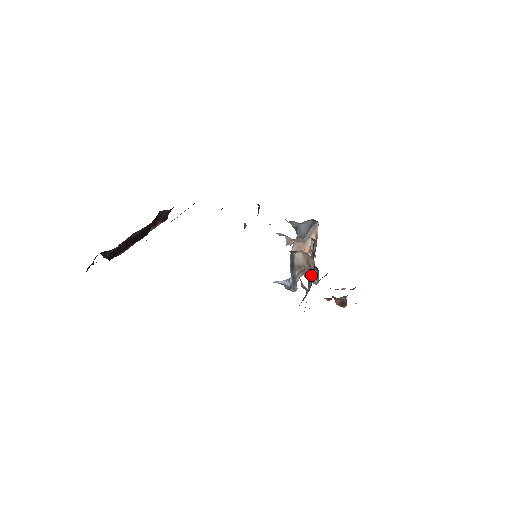
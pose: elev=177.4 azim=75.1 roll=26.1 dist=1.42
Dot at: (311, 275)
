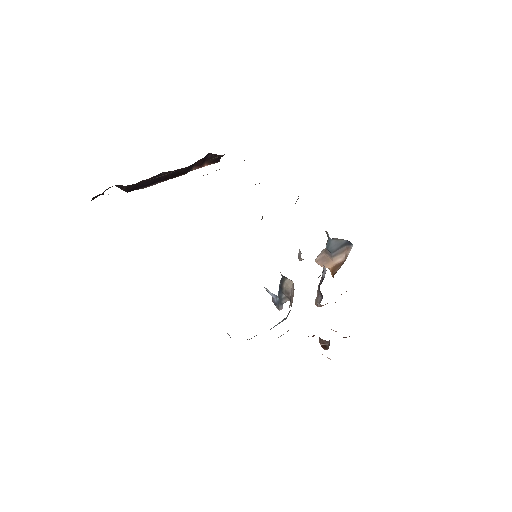
Dot at: occluded
